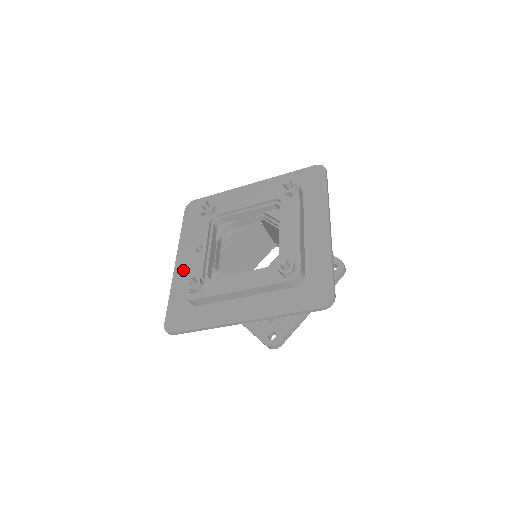
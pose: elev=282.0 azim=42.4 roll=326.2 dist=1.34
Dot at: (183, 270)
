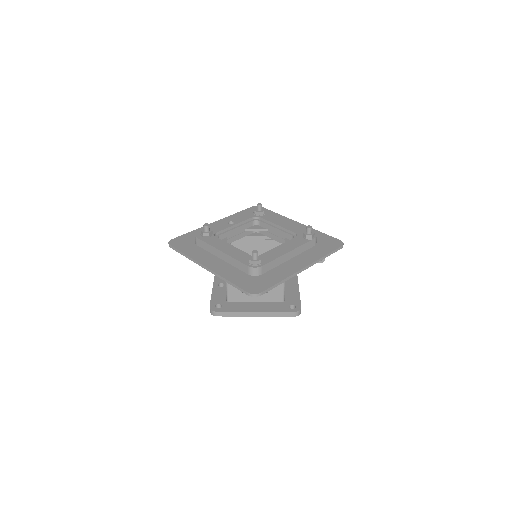
Dot at: occluded
